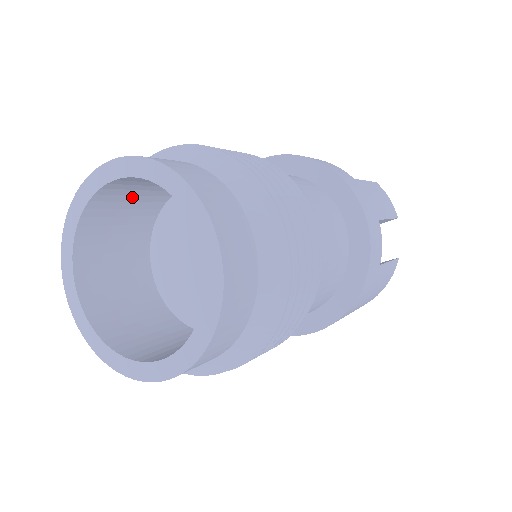
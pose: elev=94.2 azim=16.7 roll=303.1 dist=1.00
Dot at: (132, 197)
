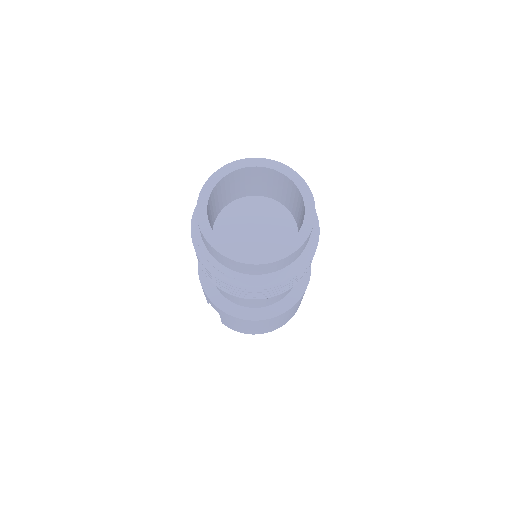
Dot at: (228, 189)
